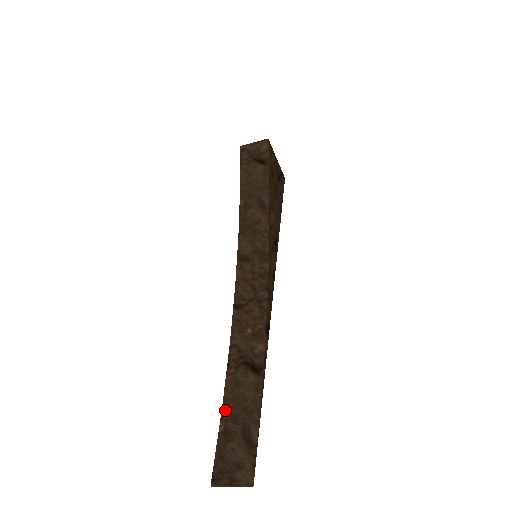
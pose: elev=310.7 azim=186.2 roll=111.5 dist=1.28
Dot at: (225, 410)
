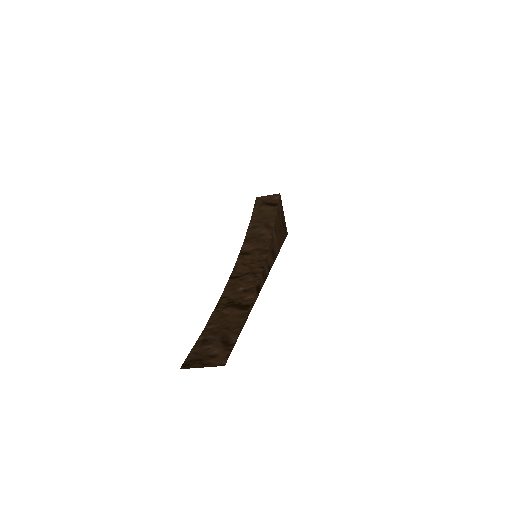
Dot at: (207, 329)
